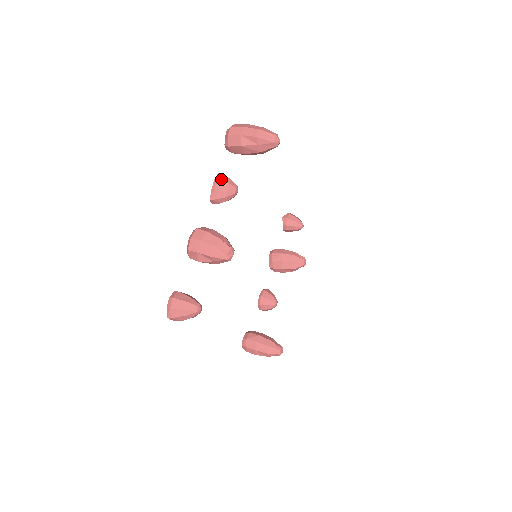
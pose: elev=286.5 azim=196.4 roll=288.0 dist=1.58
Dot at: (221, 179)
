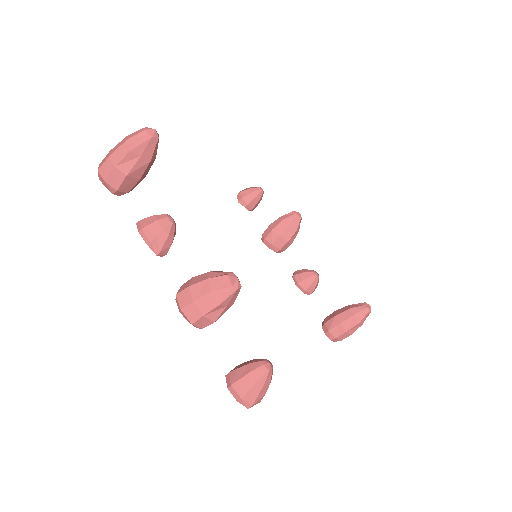
Dot at: (144, 225)
